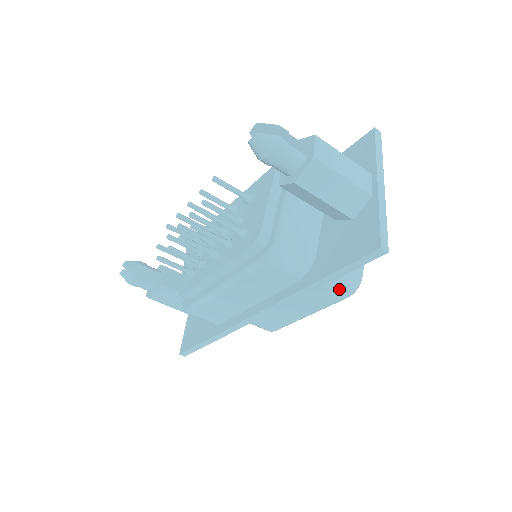
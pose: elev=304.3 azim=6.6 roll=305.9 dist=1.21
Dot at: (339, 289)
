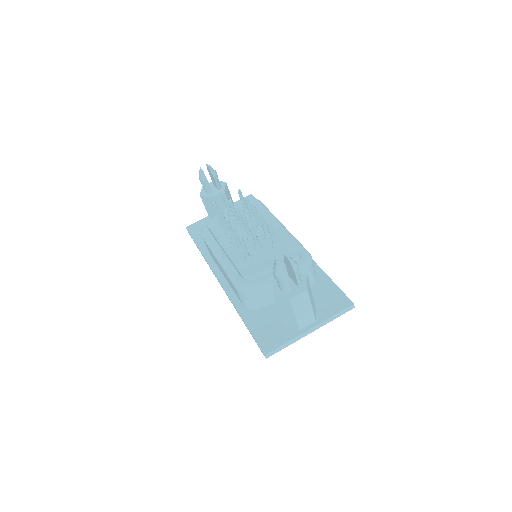
Dot at: occluded
